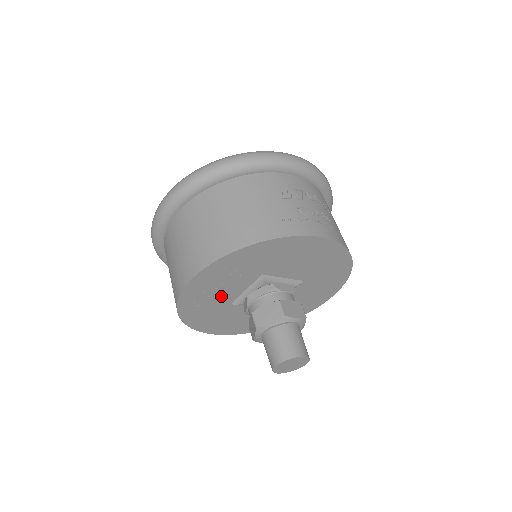
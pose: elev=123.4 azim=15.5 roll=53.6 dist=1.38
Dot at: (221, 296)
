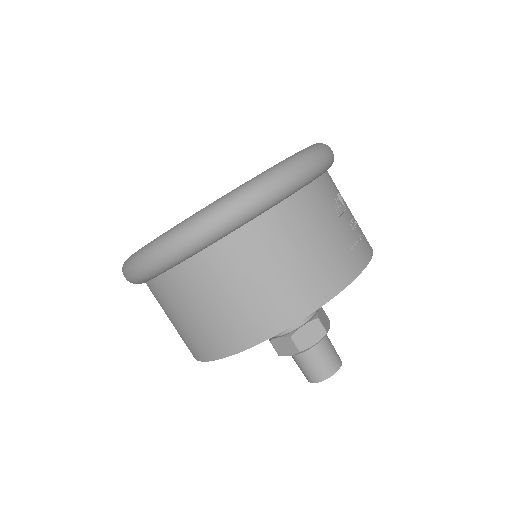
Dot at: occluded
